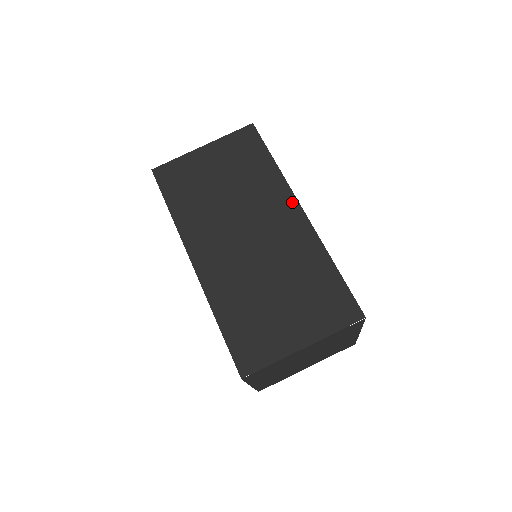
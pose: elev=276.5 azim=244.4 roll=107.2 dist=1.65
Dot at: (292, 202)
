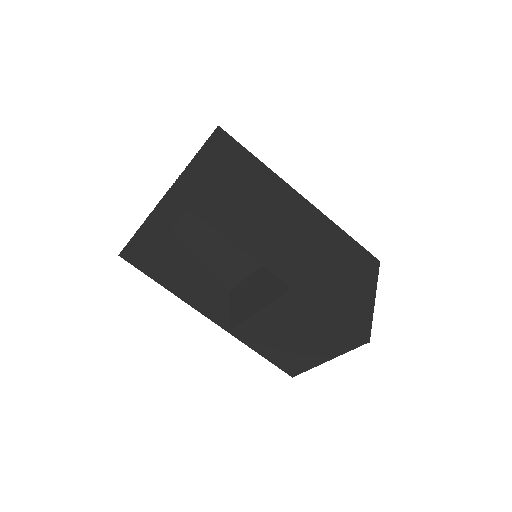
Dot at: (294, 193)
